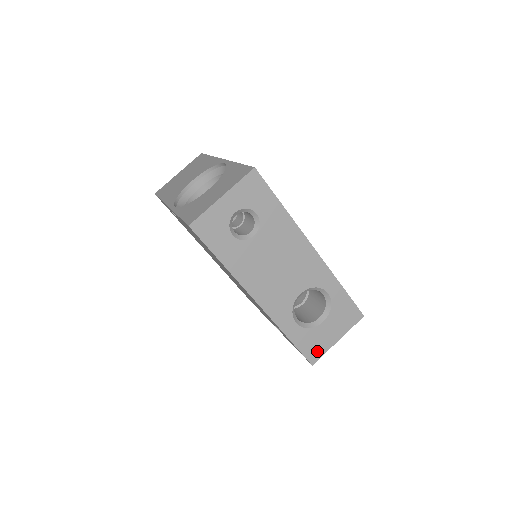
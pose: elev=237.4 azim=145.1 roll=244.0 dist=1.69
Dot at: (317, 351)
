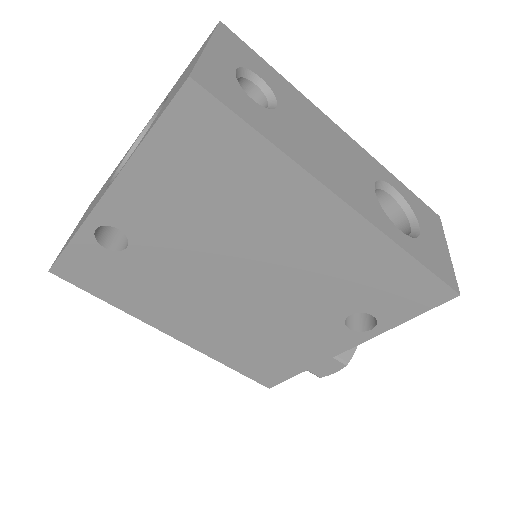
Dot at: (447, 272)
